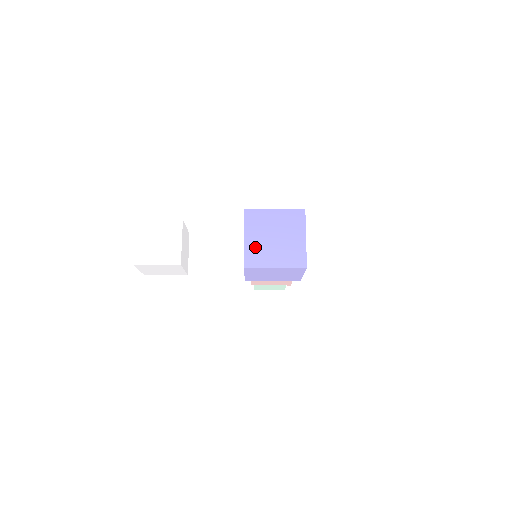
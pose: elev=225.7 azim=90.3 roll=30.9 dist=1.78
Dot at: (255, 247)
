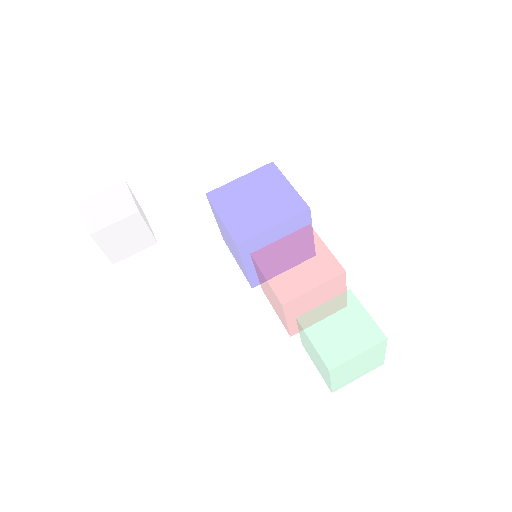
Dot at: occluded
